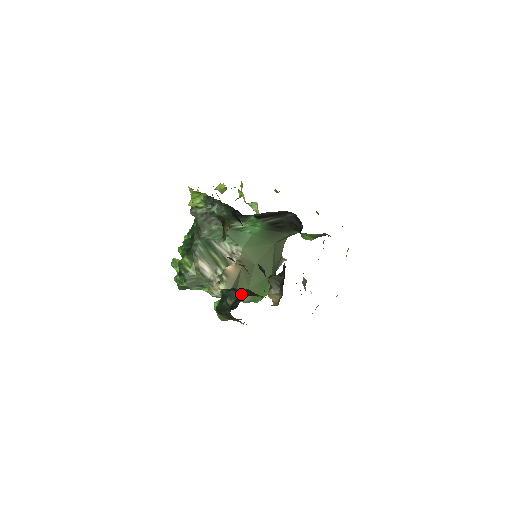
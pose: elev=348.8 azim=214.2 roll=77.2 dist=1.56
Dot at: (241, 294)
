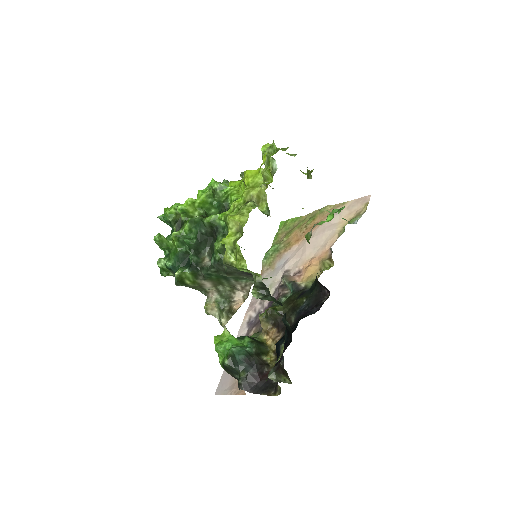
Dot at: (254, 370)
